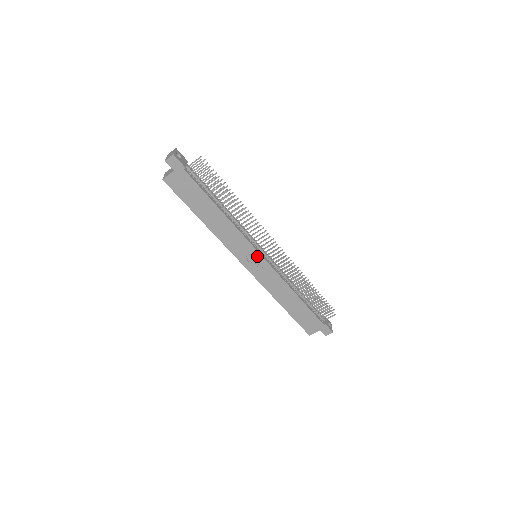
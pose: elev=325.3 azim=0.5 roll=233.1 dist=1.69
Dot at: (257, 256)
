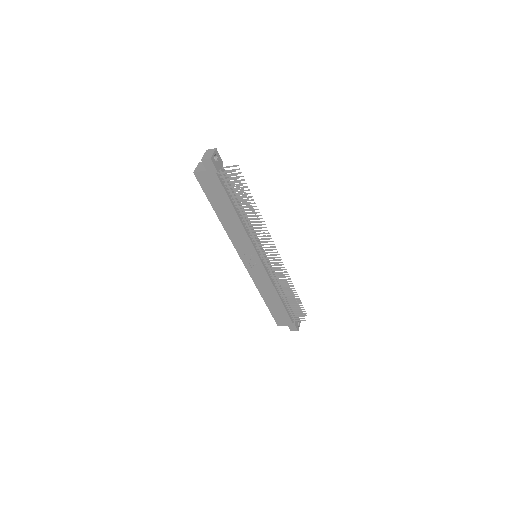
Dot at: (256, 259)
